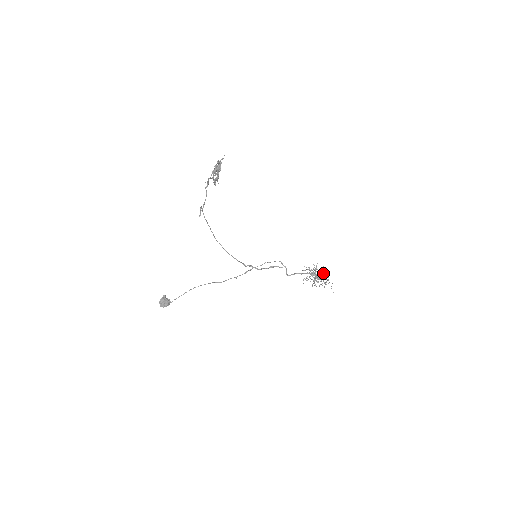
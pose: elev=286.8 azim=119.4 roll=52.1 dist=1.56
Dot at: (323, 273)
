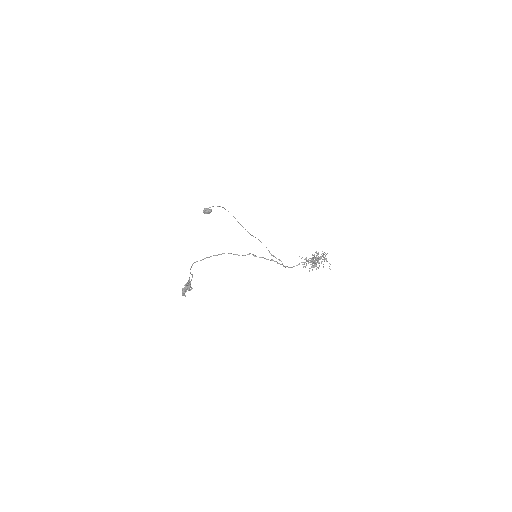
Dot at: occluded
